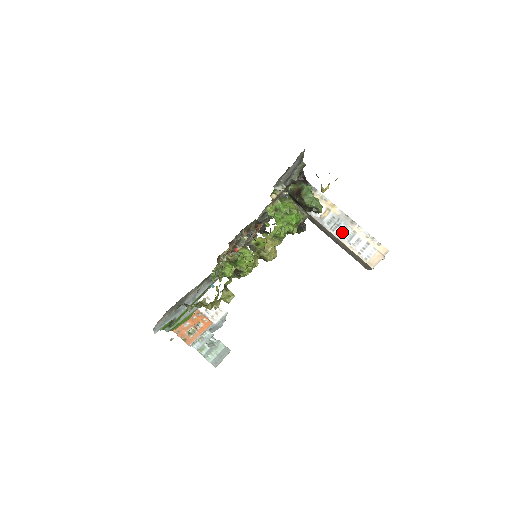
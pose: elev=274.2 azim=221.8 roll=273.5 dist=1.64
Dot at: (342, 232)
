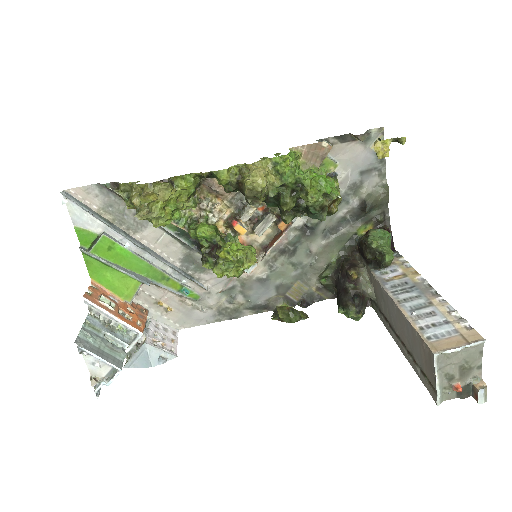
Dot at: (408, 299)
